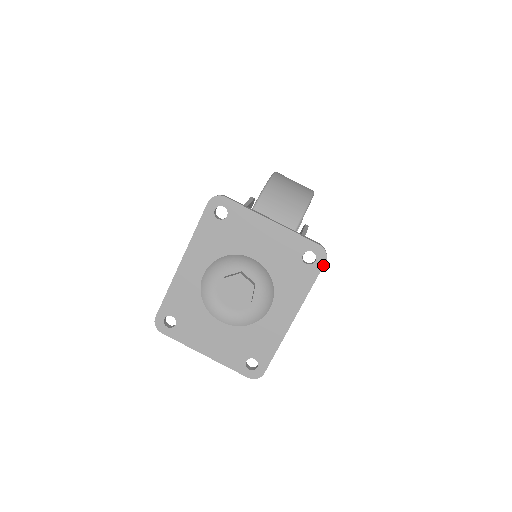
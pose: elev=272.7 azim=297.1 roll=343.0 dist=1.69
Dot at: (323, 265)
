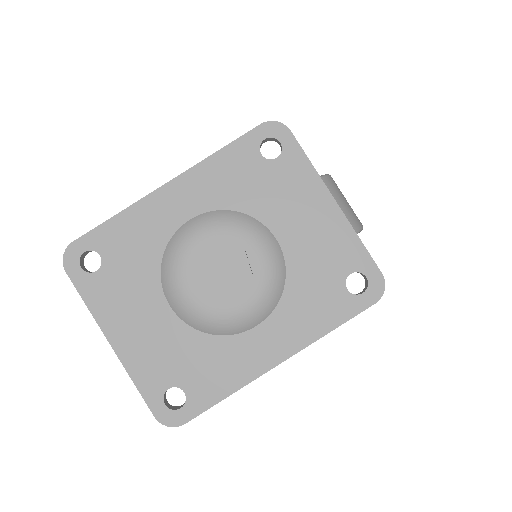
Dot at: (370, 305)
